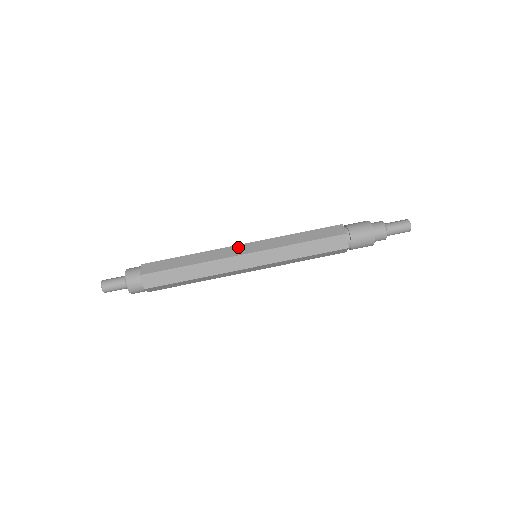
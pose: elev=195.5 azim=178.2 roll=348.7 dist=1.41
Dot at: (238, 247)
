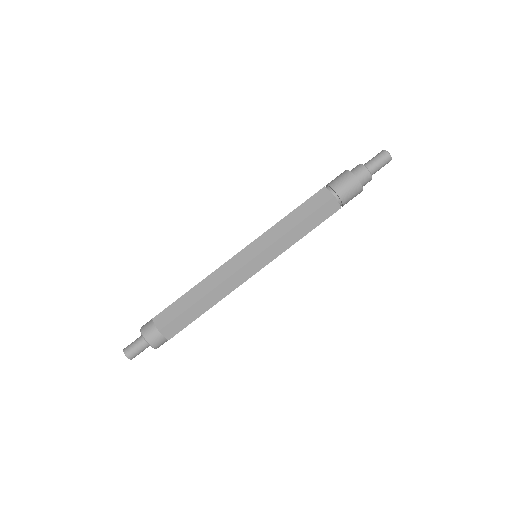
Dot at: (236, 258)
